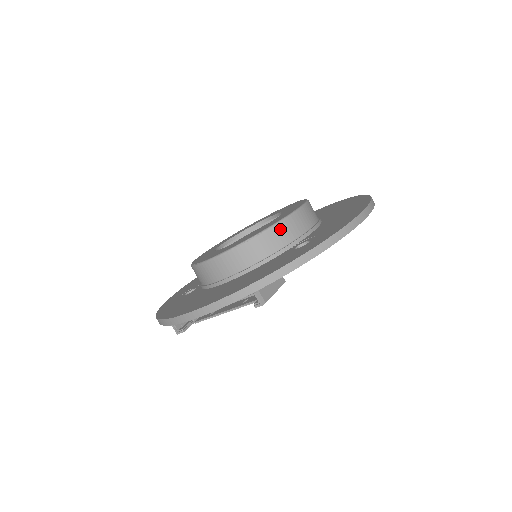
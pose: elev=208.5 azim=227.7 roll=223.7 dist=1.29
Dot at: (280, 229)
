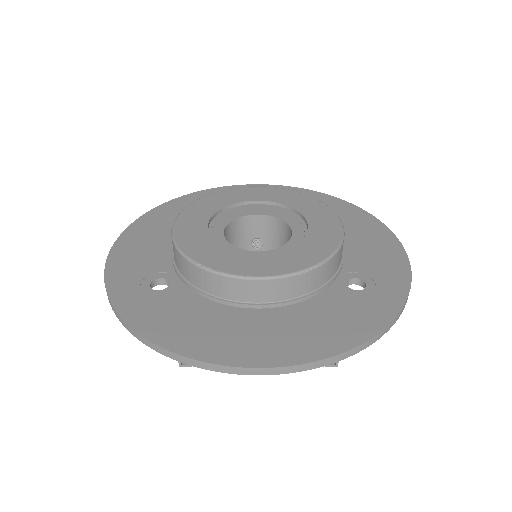
Dot at: (336, 258)
